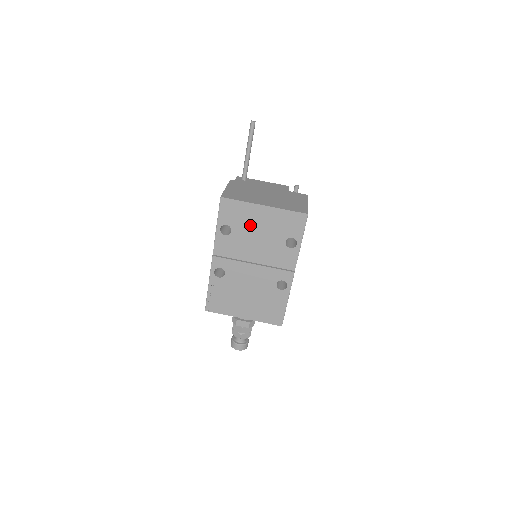
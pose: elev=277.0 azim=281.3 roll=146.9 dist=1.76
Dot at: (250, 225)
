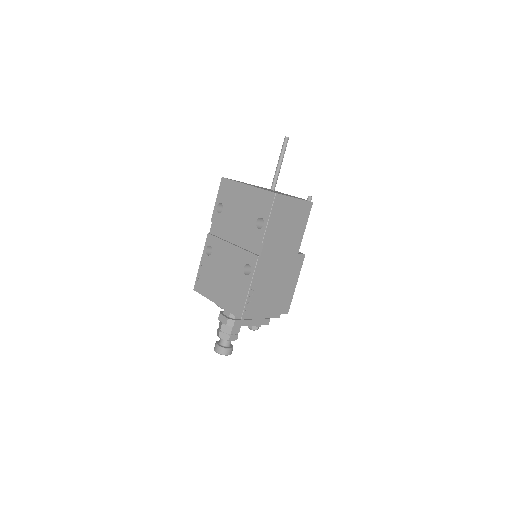
Dot at: (235, 204)
